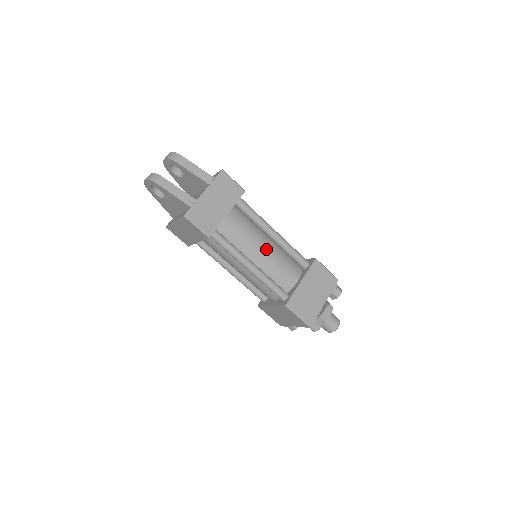
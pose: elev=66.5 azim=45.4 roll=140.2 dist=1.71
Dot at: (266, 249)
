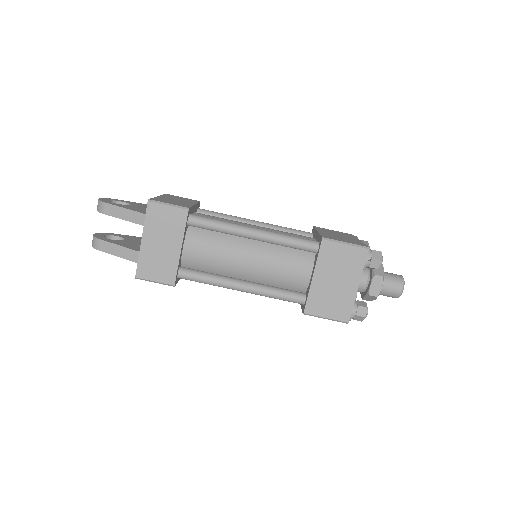
Dot at: (252, 258)
